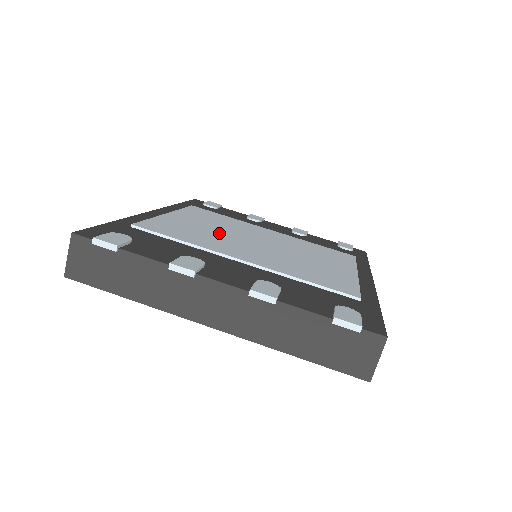
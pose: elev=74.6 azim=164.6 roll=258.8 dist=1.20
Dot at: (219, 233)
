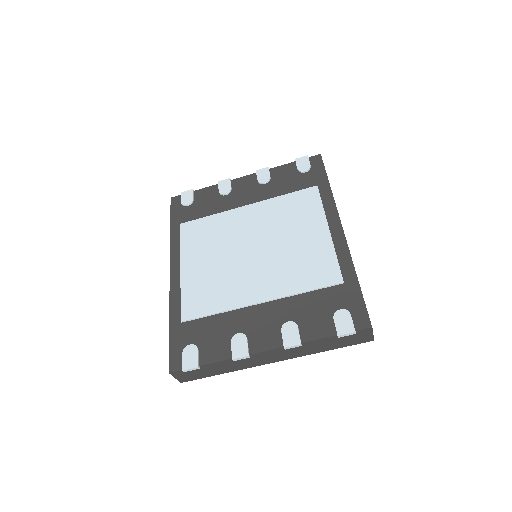
Dot at: (225, 266)
